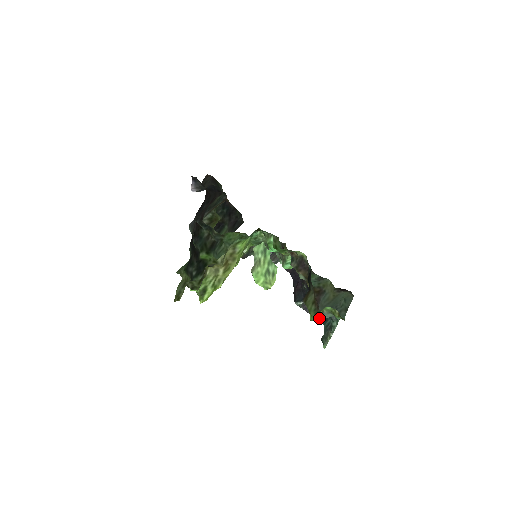
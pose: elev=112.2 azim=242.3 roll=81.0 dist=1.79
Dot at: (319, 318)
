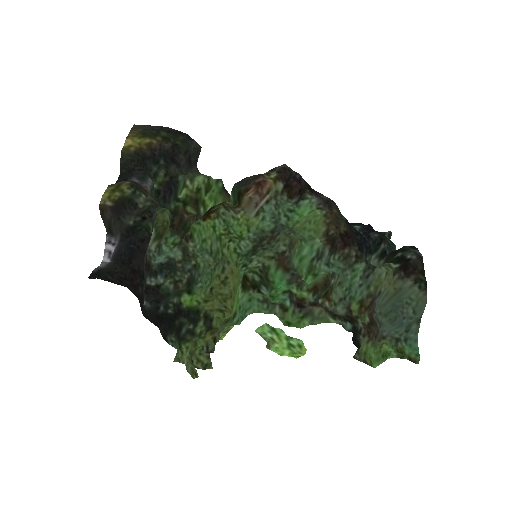
Dot at: occluded
